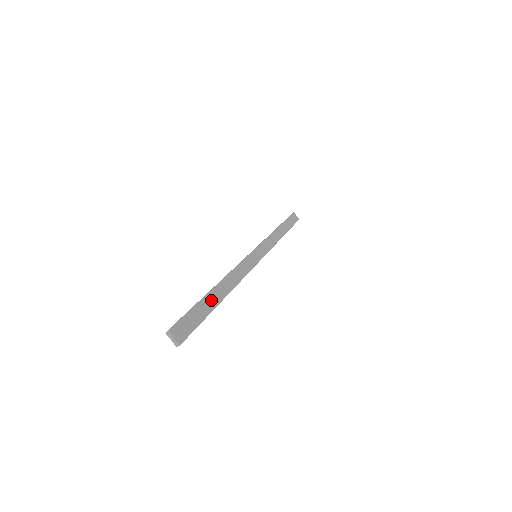
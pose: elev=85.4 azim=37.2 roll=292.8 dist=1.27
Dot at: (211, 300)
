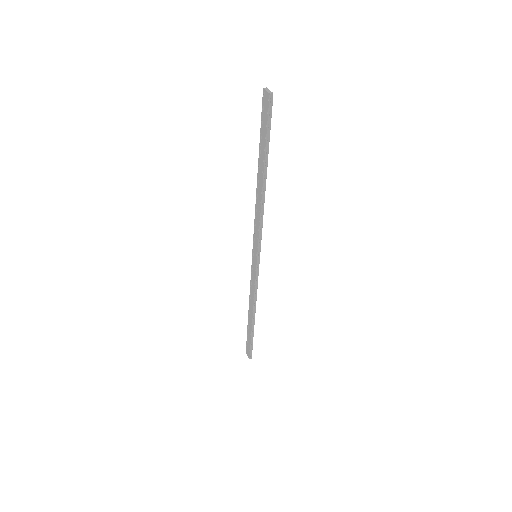
Dot at: occluded
